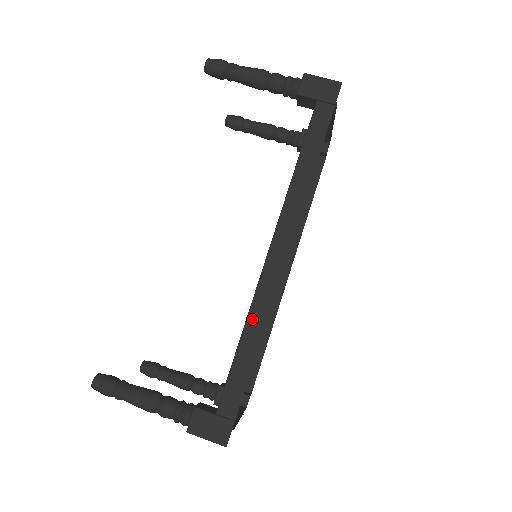
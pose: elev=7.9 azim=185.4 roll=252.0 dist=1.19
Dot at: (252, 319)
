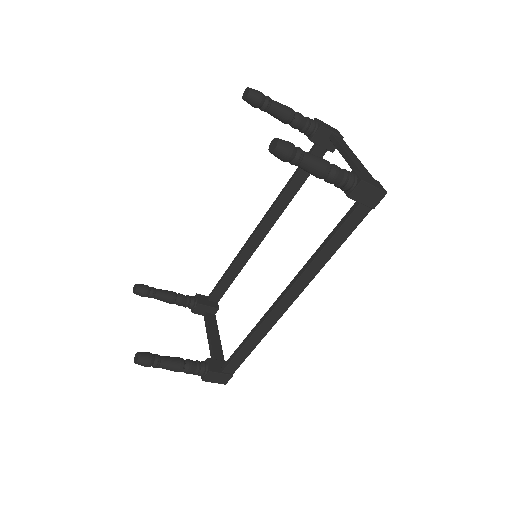
Dot at: (258, 332)
